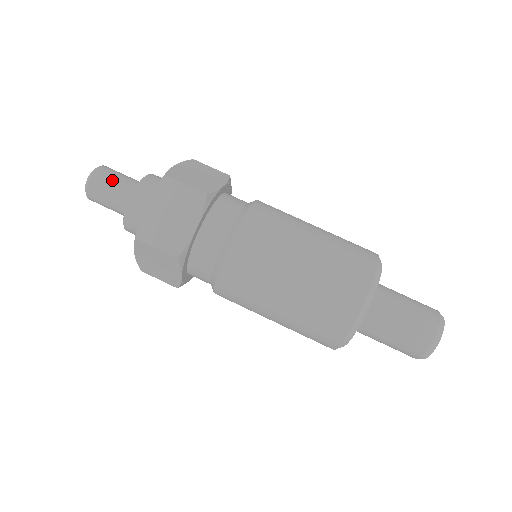
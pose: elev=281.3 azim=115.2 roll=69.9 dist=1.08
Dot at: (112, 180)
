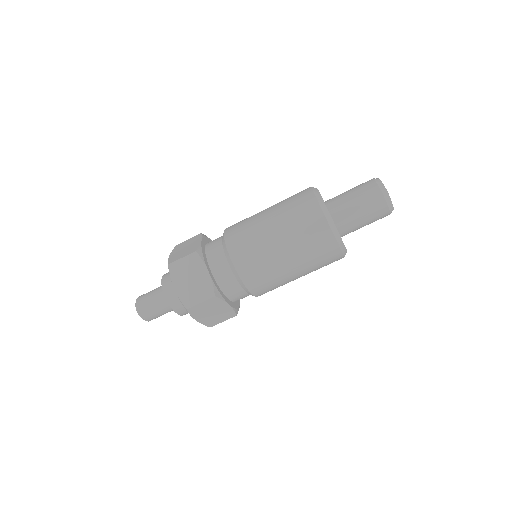
Dot at: (154, 311)
